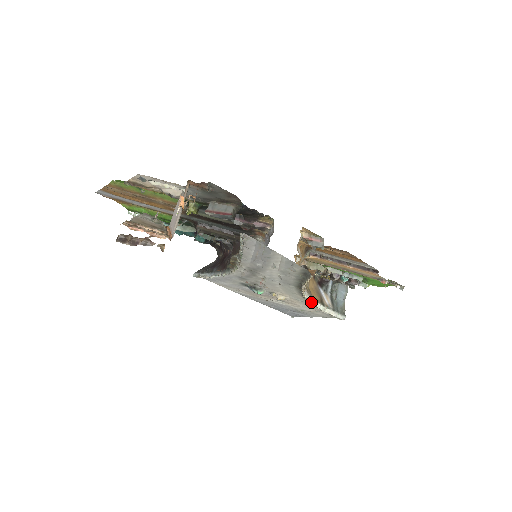
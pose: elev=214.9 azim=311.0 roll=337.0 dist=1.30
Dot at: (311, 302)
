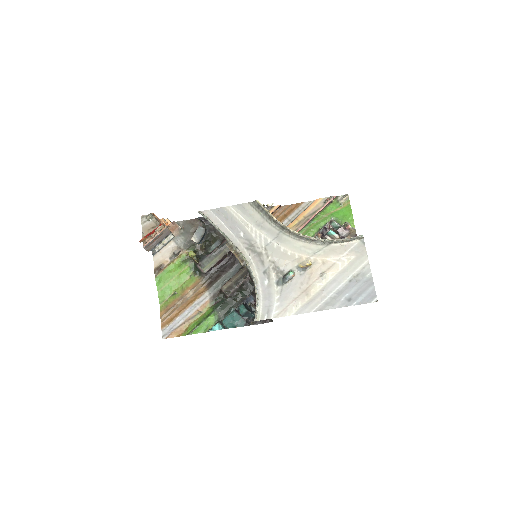
Dot at: (314, 238)
